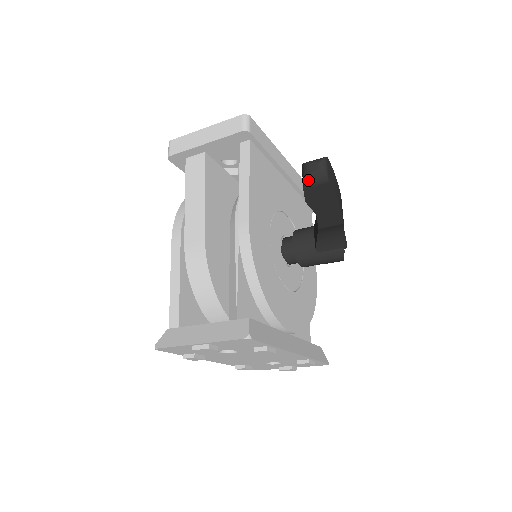
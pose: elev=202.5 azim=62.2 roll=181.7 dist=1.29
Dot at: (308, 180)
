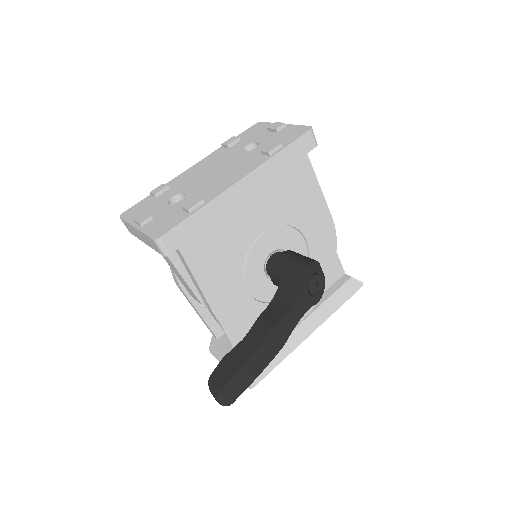
Dot at: occluded
